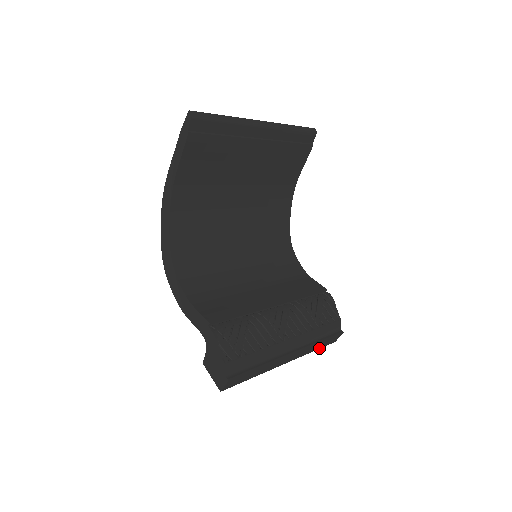
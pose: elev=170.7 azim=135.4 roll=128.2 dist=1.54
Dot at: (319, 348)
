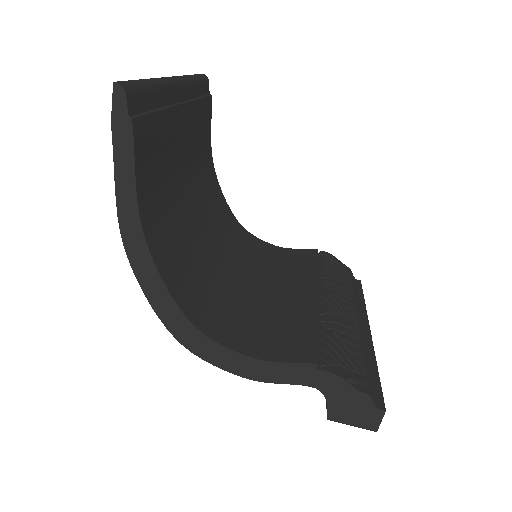
Dot at: occluded
